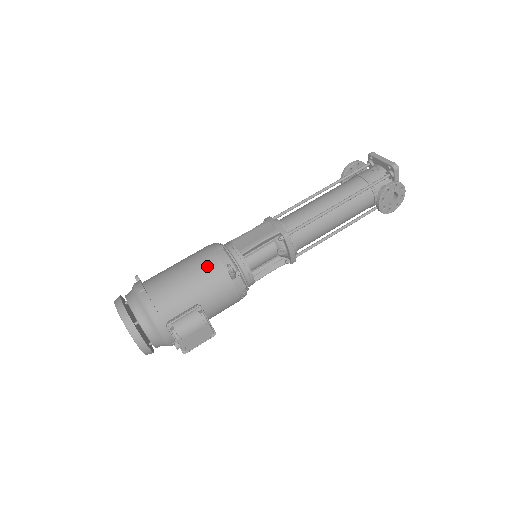
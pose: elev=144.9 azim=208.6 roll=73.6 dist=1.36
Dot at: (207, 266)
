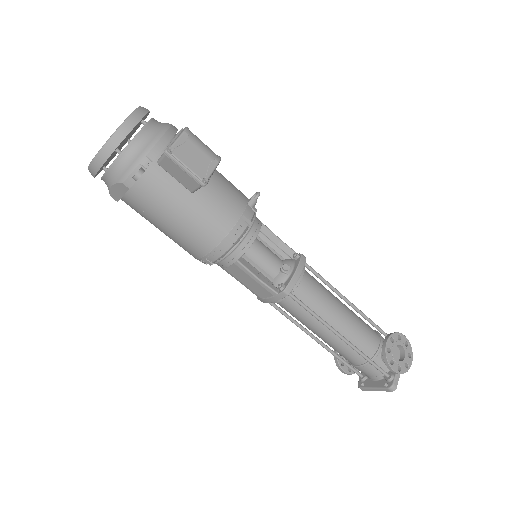
Dot at: occluded
